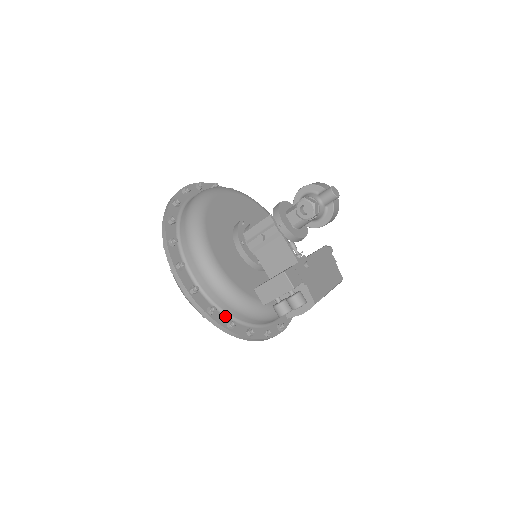
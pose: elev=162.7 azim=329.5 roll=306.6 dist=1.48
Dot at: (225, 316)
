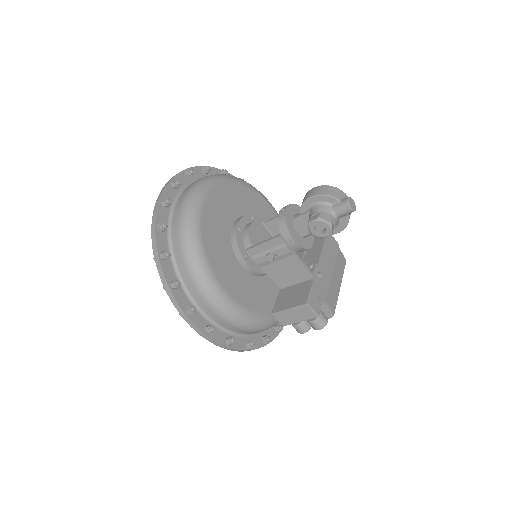
Dot at: (241, 337)
